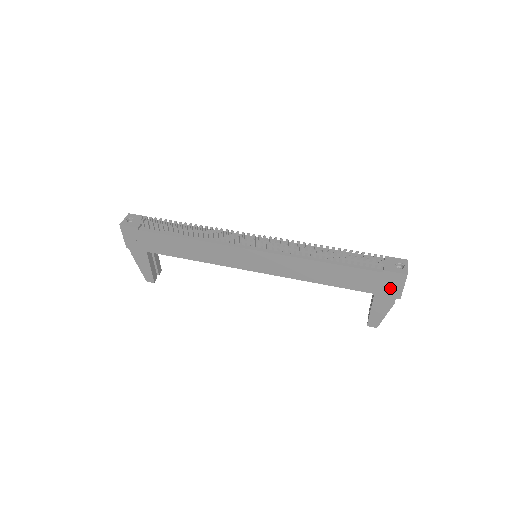
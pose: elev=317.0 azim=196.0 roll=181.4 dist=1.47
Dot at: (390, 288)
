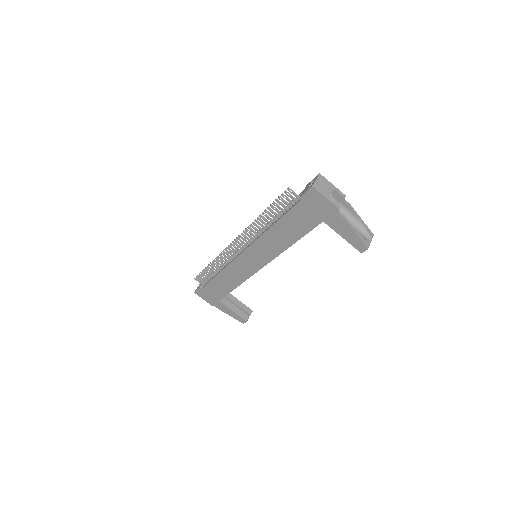
Dot at: (322, 207)
